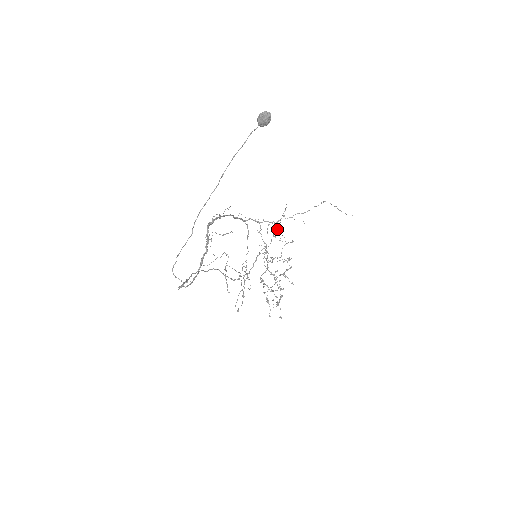
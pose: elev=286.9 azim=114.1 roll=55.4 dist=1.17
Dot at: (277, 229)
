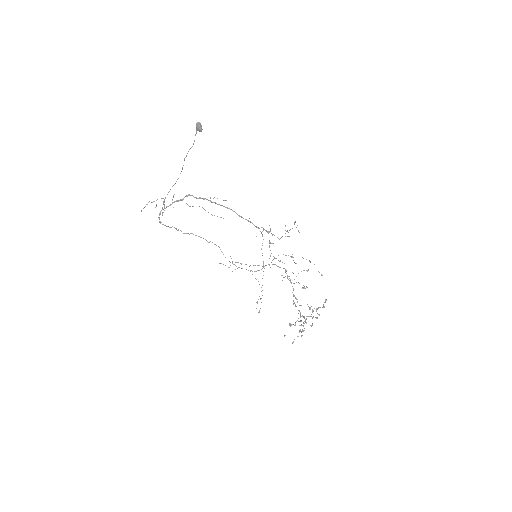
Dot at: occluded
